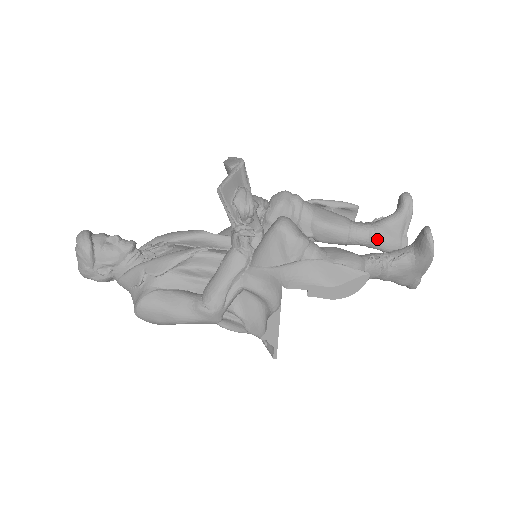
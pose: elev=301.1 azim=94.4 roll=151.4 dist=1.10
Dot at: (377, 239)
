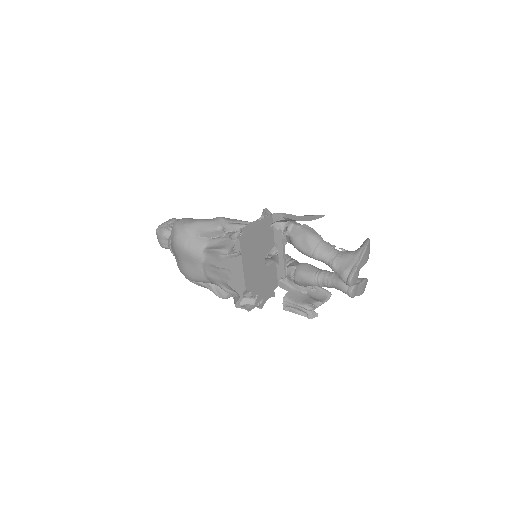
Dot at: occluded
